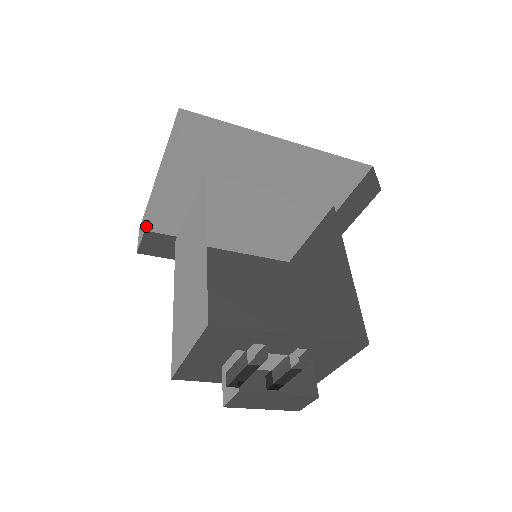
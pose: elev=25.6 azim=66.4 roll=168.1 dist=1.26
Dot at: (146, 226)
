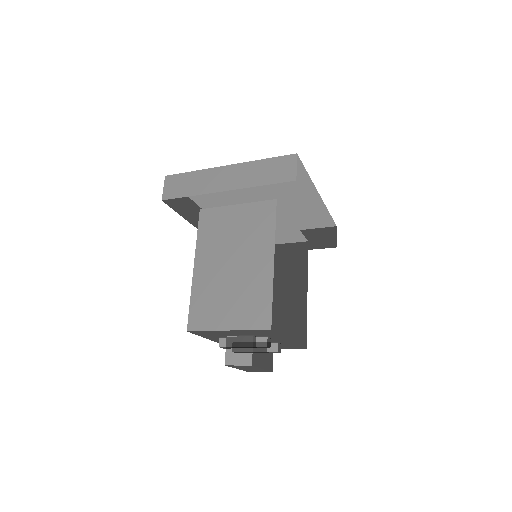
Dot at: (196, 195)
